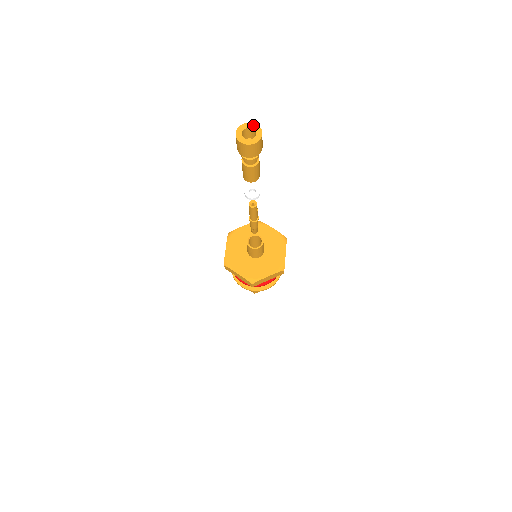
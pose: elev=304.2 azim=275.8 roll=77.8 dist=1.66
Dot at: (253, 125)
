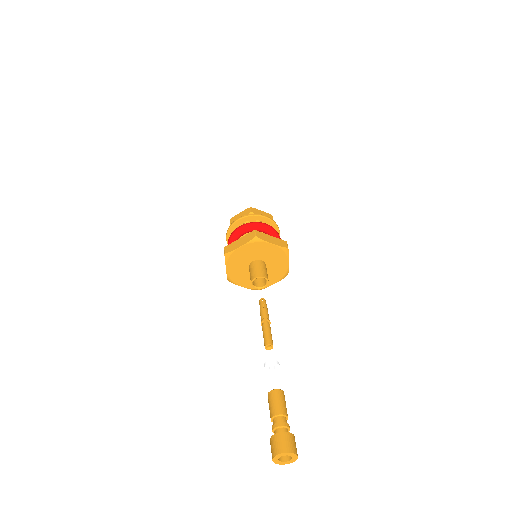
Dot at: (288, 454)
